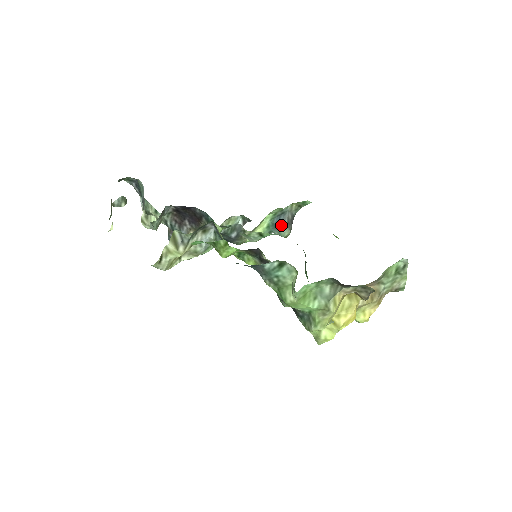
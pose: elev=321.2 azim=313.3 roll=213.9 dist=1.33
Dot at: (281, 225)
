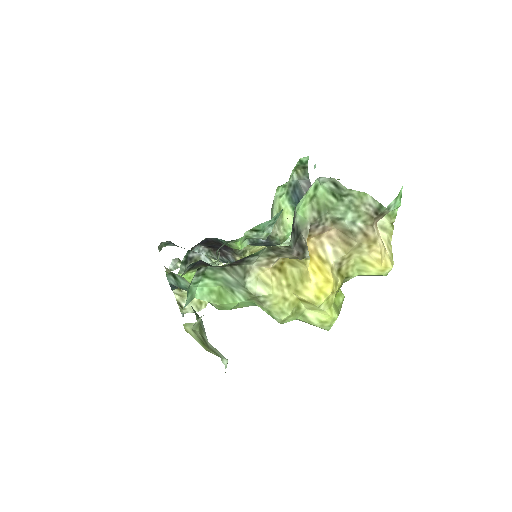
Dot at: occluded
